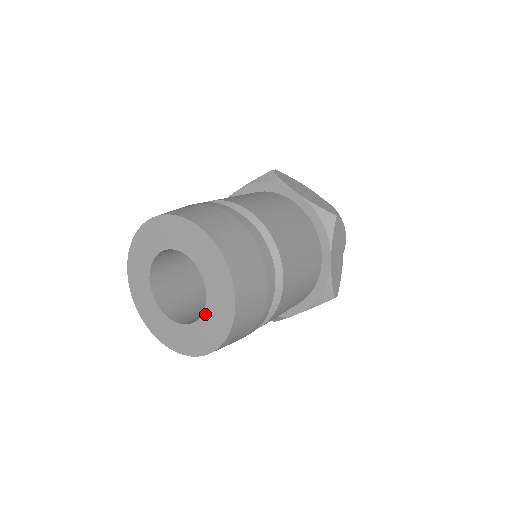
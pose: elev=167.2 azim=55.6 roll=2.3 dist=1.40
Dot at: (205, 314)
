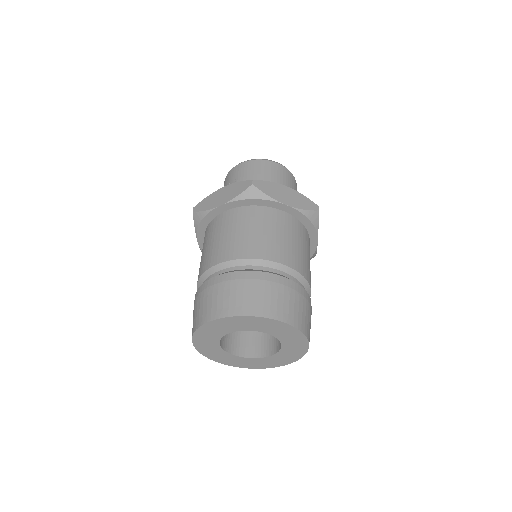
Dot at: (280, 353)
